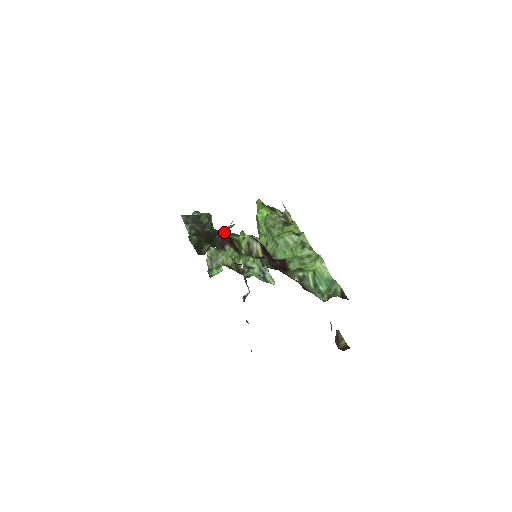
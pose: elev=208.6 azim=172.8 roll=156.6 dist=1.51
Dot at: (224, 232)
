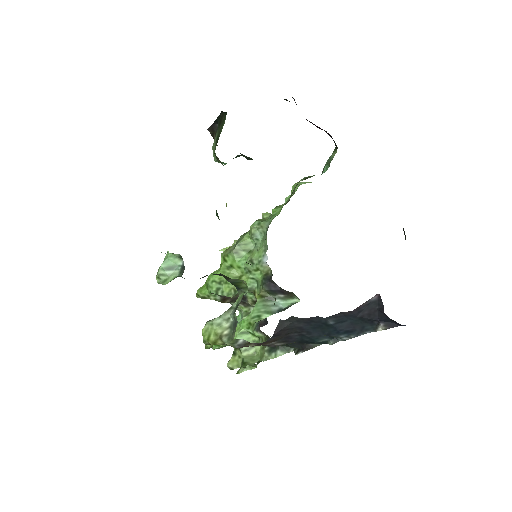
Dot at: occluded
